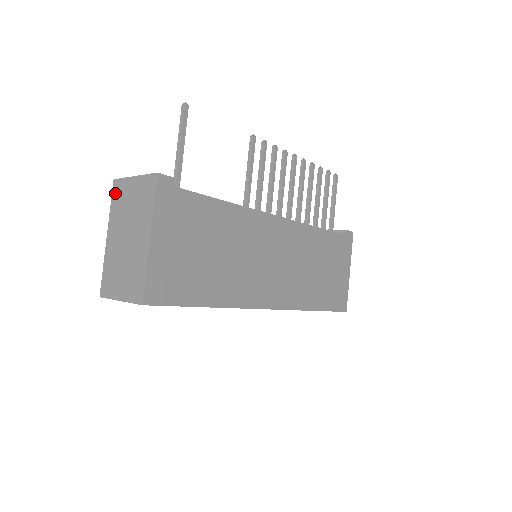
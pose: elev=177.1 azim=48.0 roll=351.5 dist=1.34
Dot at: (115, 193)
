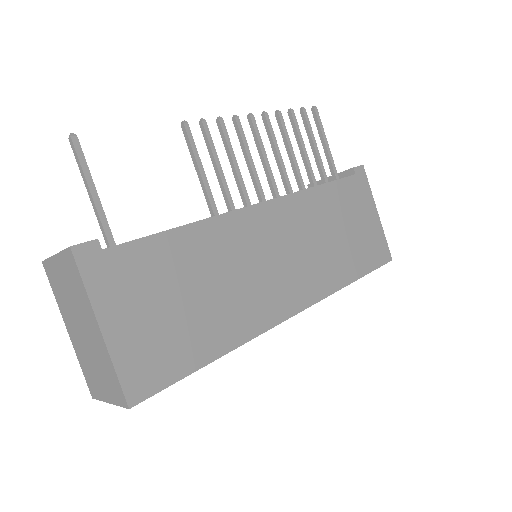
Dot at: (50, 278)
